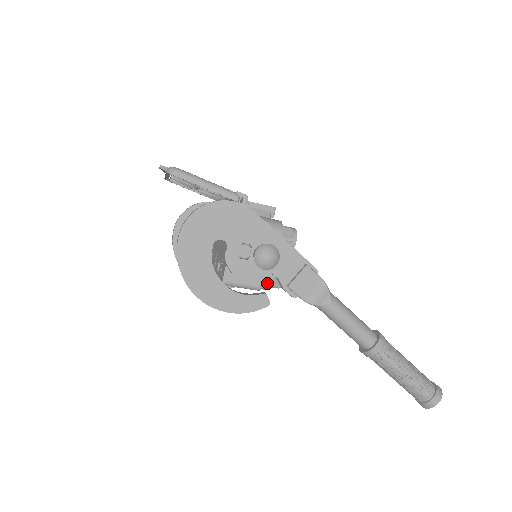
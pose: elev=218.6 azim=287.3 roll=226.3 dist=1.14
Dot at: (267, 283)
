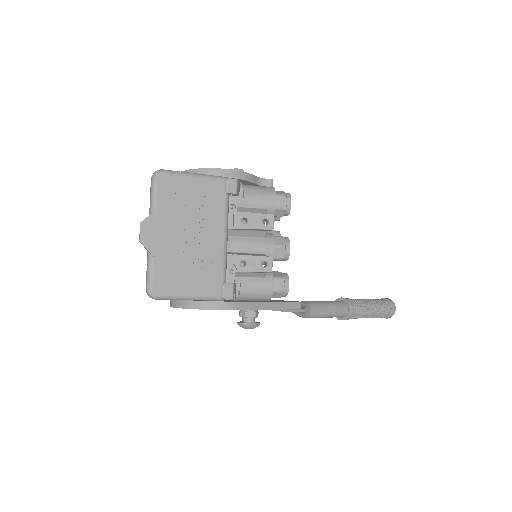
Dot at: occluded
